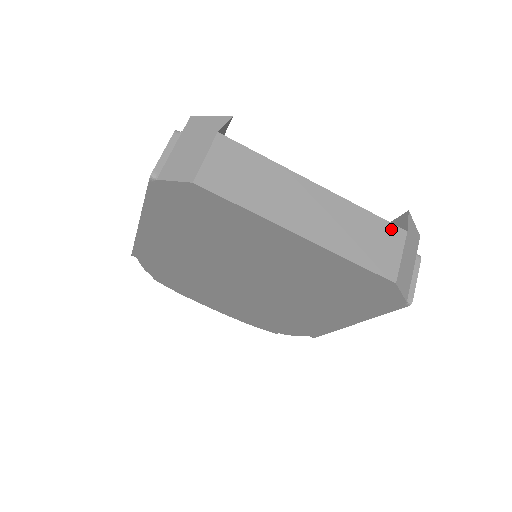
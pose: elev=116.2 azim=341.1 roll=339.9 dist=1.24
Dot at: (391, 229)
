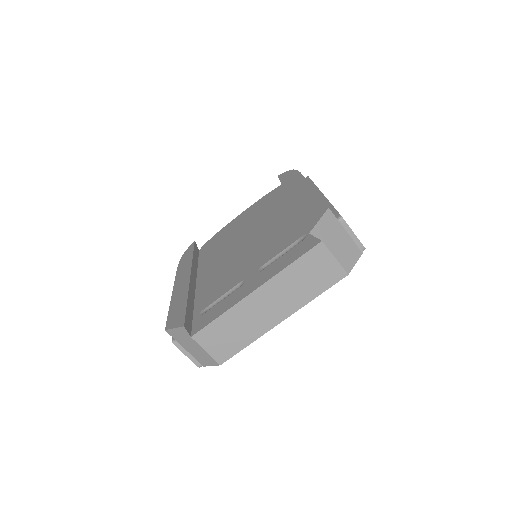
Dot at: (313, 254)
